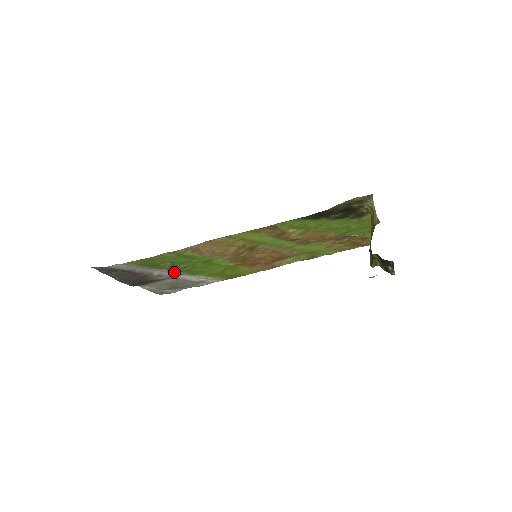
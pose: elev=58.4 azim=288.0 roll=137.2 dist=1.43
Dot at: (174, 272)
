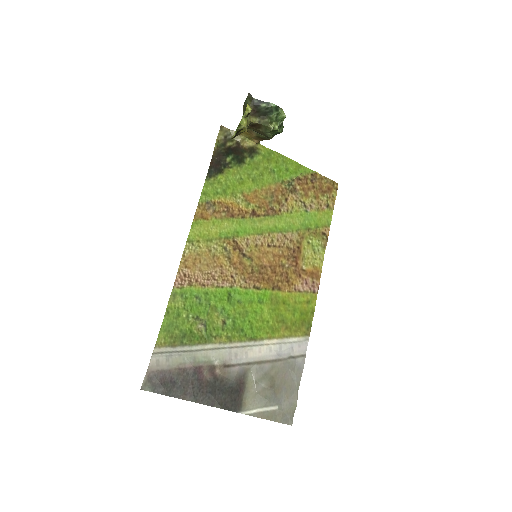
Dot at: (230, 346)
